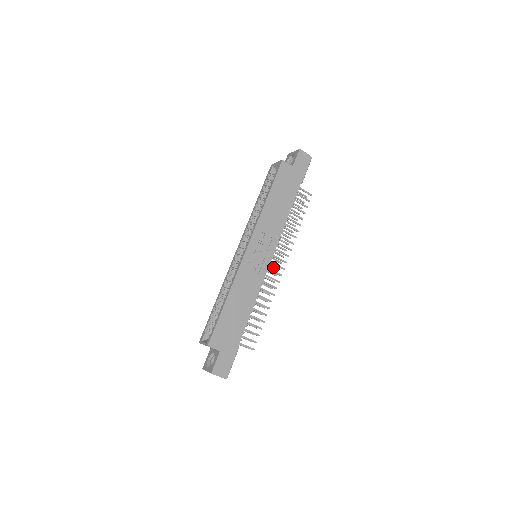
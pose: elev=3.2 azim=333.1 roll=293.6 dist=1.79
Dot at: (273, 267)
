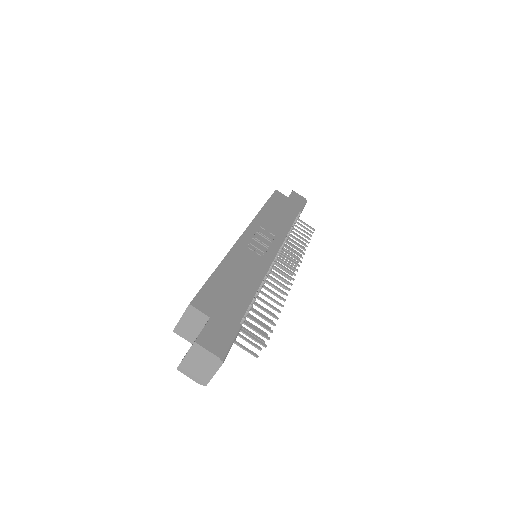
Dot at: occluded
